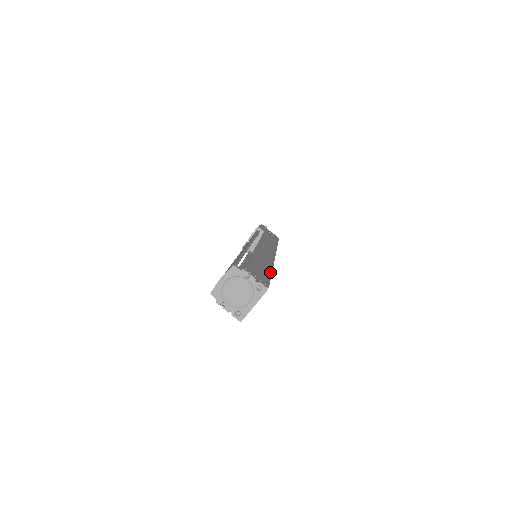
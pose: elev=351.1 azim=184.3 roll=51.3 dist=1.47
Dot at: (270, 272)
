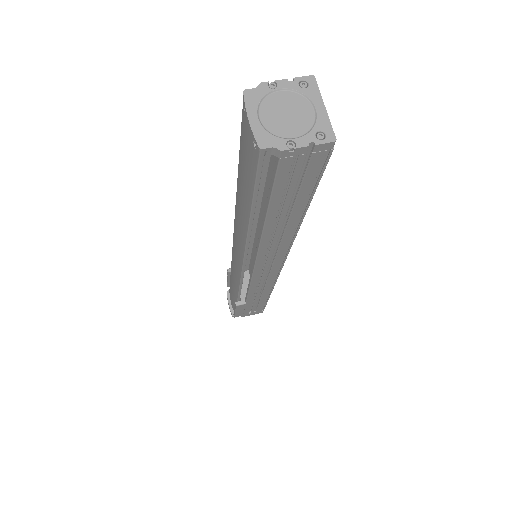
Dot at: occluded
